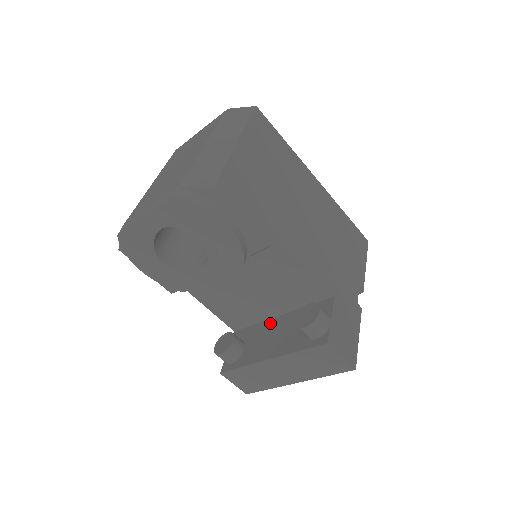
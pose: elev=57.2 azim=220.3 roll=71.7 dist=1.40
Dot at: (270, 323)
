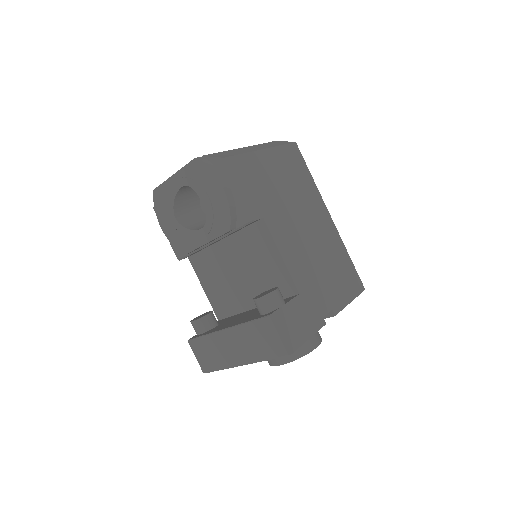
Dot at: (245, 313)
